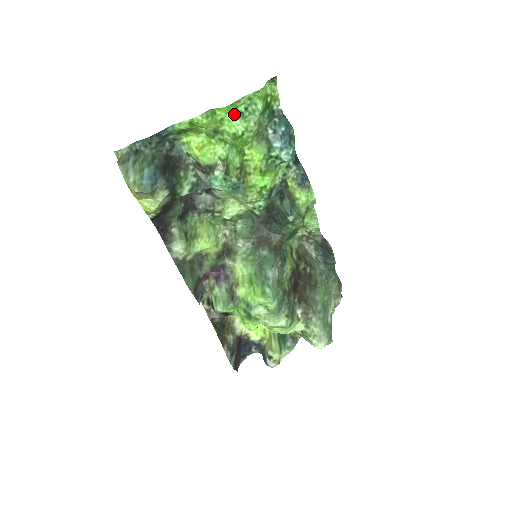
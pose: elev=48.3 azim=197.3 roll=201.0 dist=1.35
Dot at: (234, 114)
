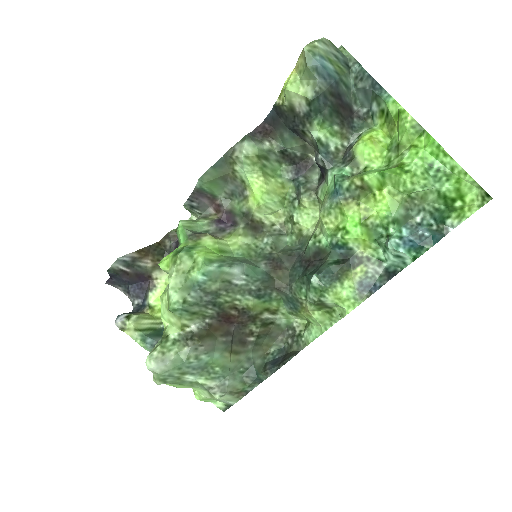
Dot at: (427, 157)
